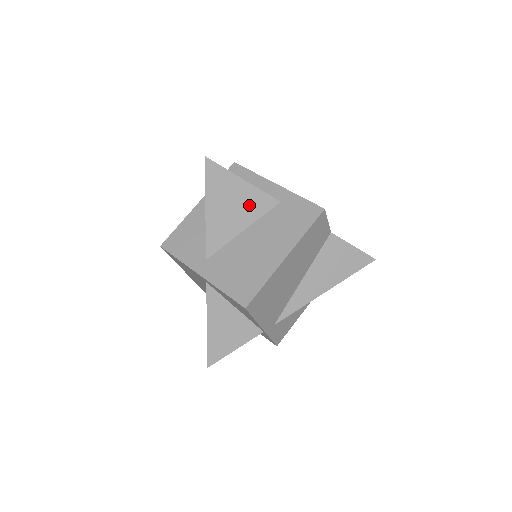
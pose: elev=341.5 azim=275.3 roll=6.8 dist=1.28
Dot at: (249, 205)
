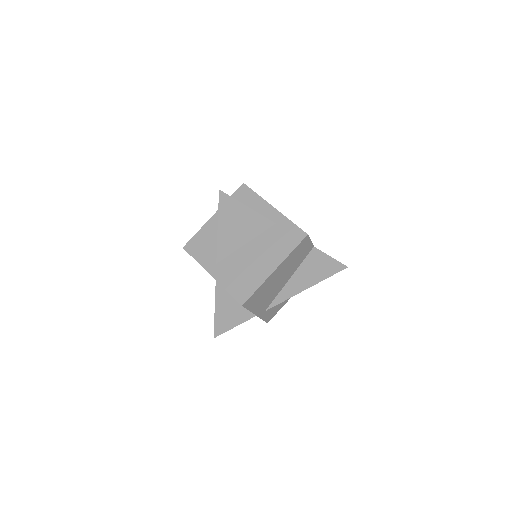
Dot at: (251, 225)
